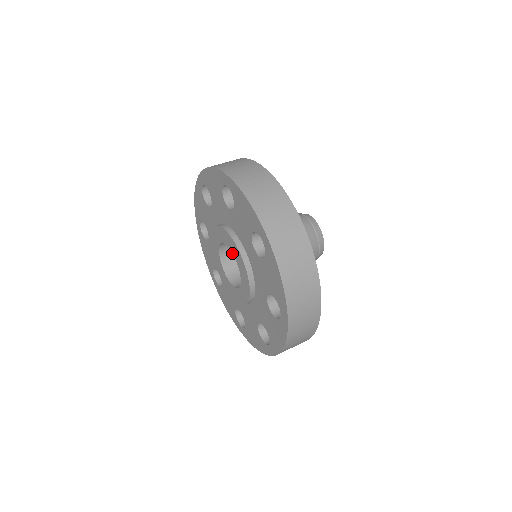
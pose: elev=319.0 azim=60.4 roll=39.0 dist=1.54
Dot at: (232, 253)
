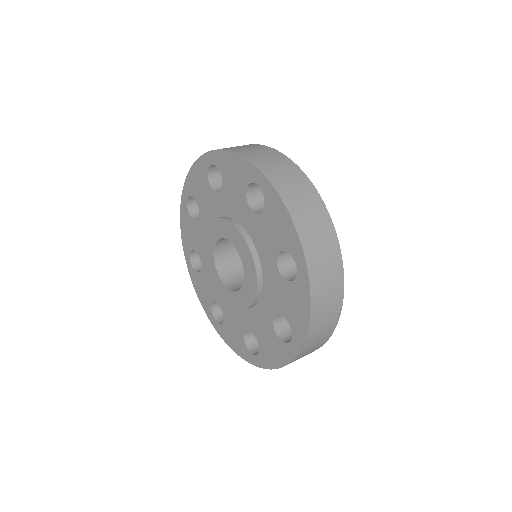
Dot at: (238, 281)
